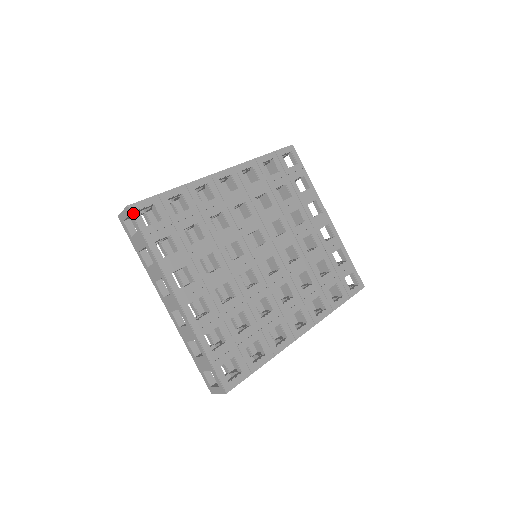
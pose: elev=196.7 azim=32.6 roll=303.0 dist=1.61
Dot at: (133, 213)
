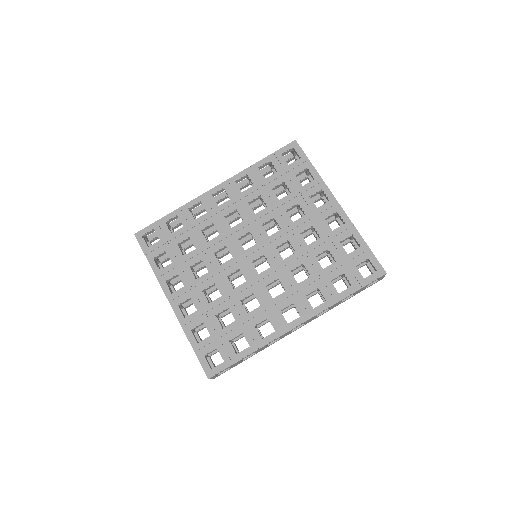
Dot at: (138, 239)
